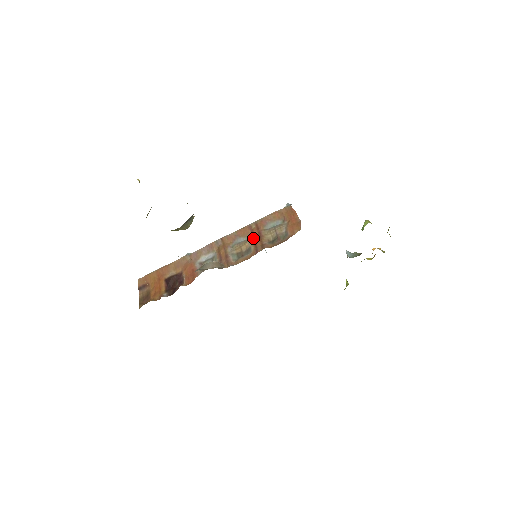
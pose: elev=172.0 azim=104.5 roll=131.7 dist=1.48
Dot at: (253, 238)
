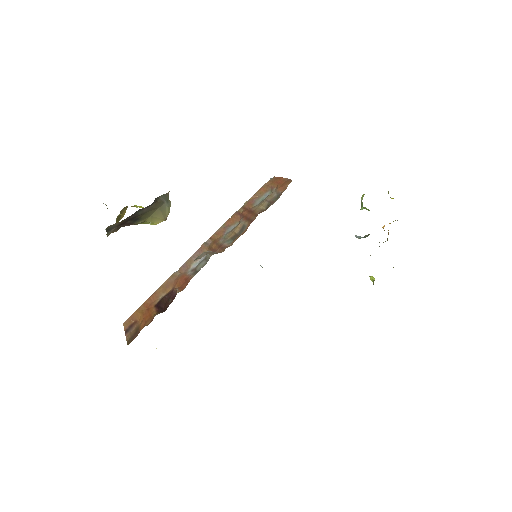
Dot at: (244, 217)
